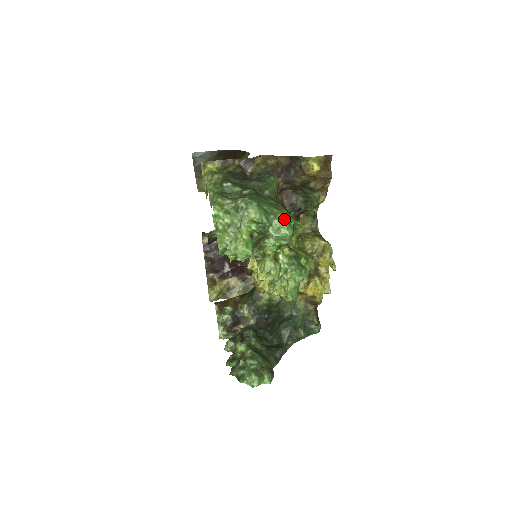
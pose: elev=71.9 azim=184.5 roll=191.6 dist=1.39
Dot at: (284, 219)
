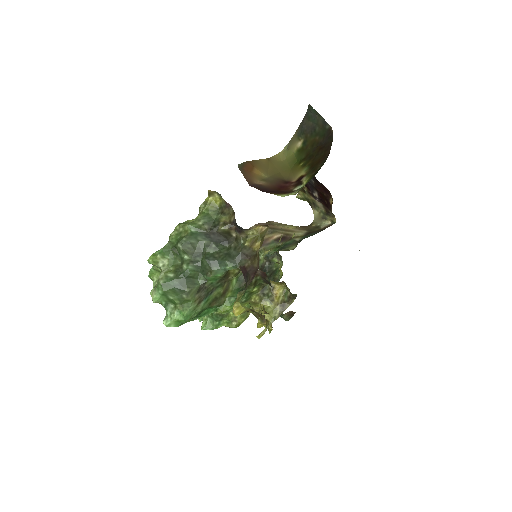
Dot at: (174, 317)
